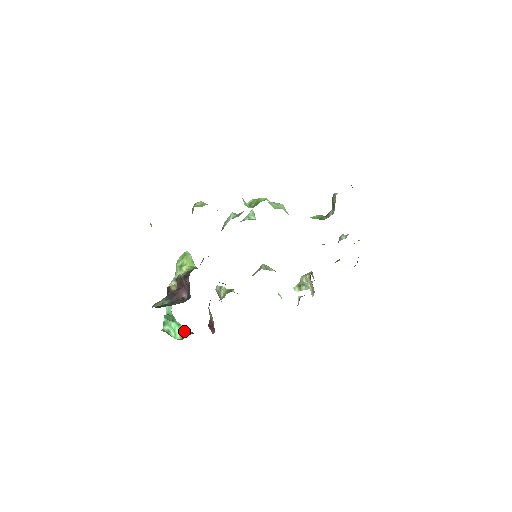
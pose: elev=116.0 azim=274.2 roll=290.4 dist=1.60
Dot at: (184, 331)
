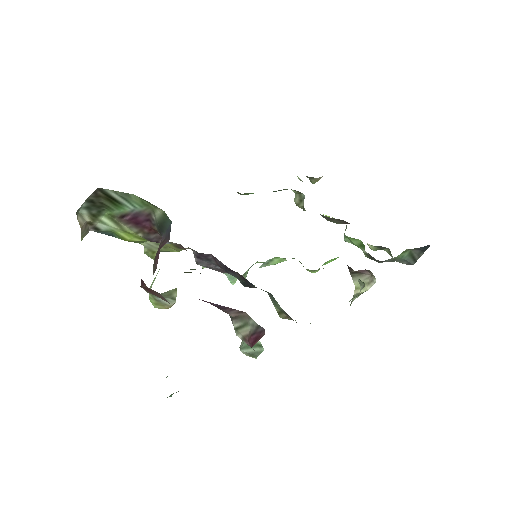
Dot at: occluded
